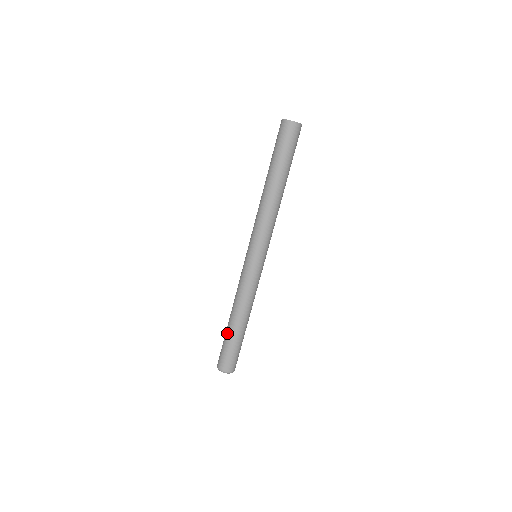
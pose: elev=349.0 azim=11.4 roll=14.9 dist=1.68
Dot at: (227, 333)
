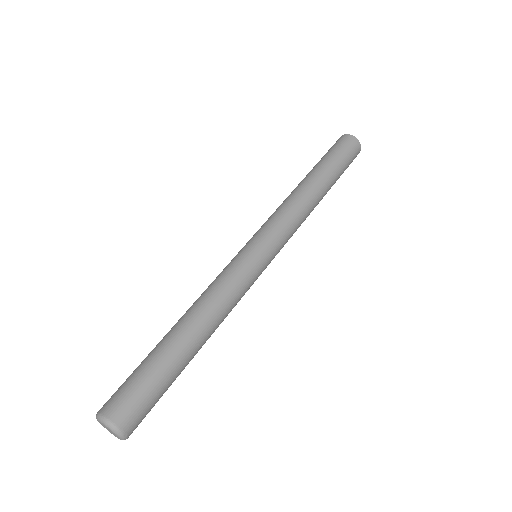
Dot at: occluded
